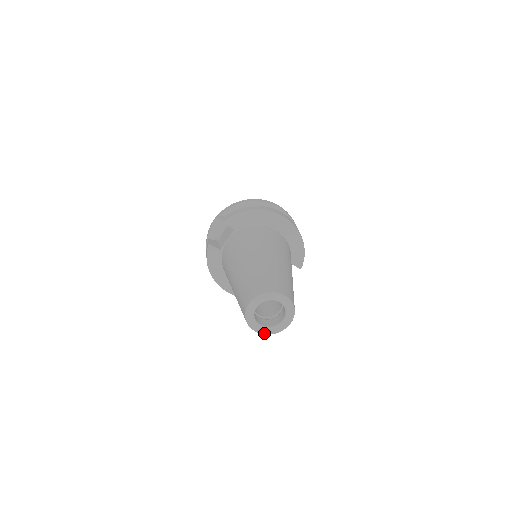
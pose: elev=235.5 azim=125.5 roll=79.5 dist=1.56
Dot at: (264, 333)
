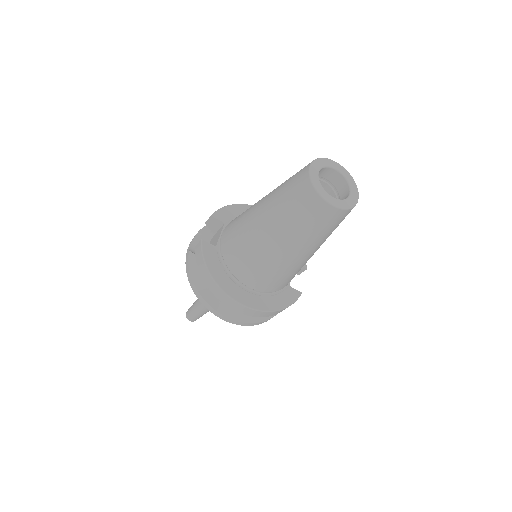
Dot at: (340, 207)
